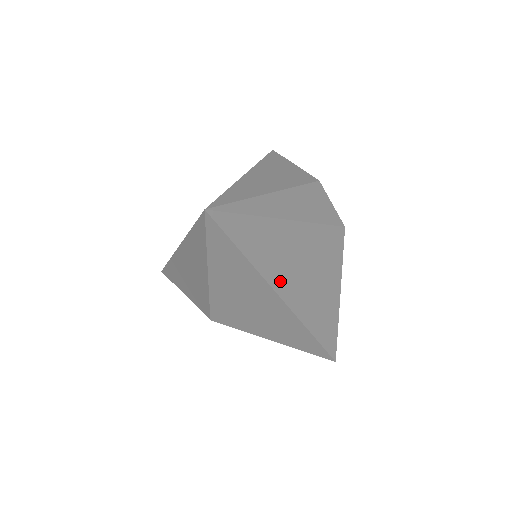
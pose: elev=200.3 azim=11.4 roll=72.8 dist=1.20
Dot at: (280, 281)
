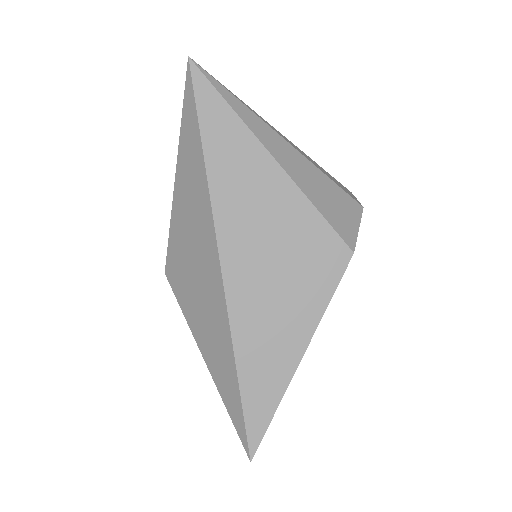
Dot at: (228, 222)
